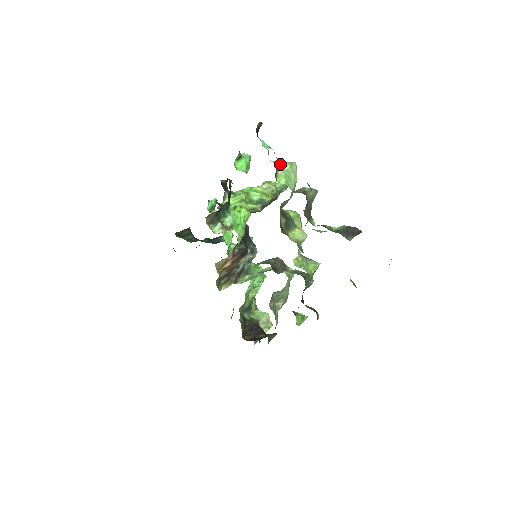
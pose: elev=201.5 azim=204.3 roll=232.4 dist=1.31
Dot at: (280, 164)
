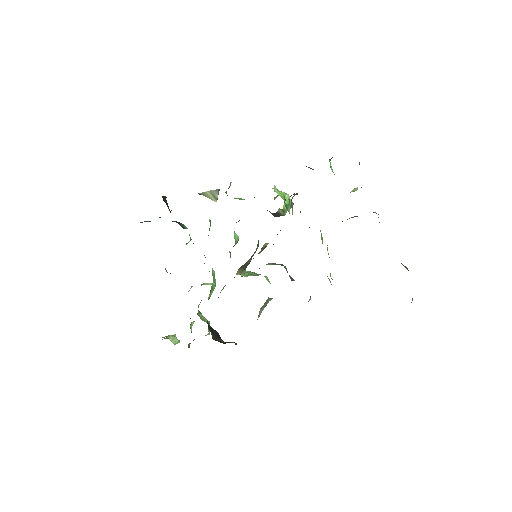
Dot at: occluded
